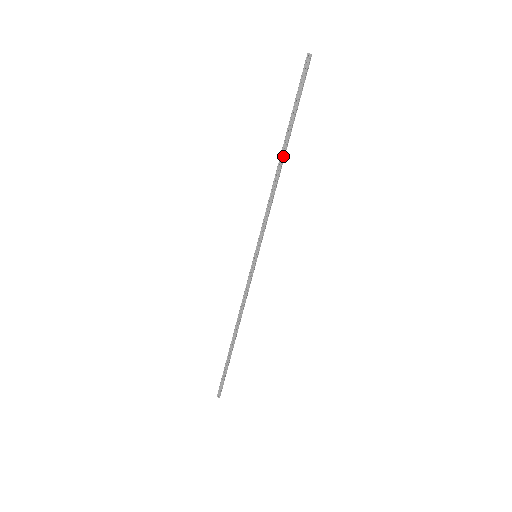
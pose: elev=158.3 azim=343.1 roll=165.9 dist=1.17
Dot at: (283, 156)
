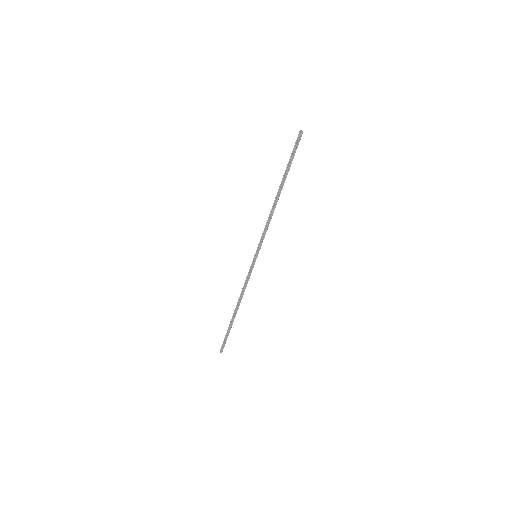
Dot at: (280, 192)
